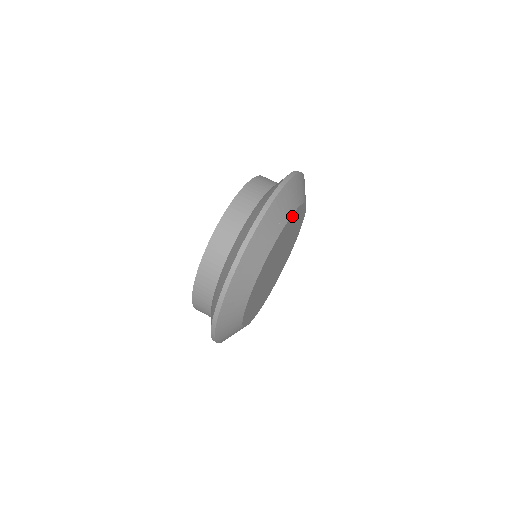
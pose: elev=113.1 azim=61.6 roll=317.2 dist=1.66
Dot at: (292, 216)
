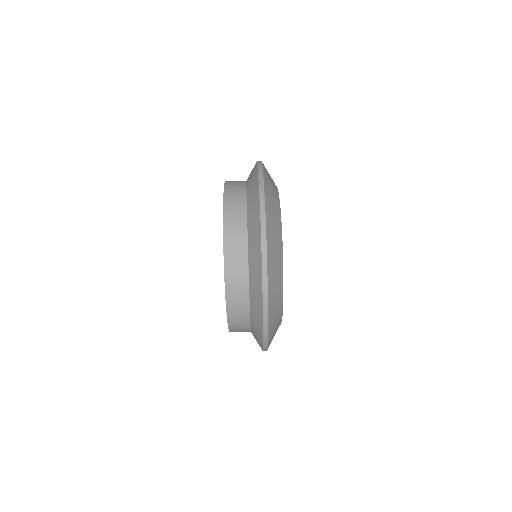
Dot at: occluded
